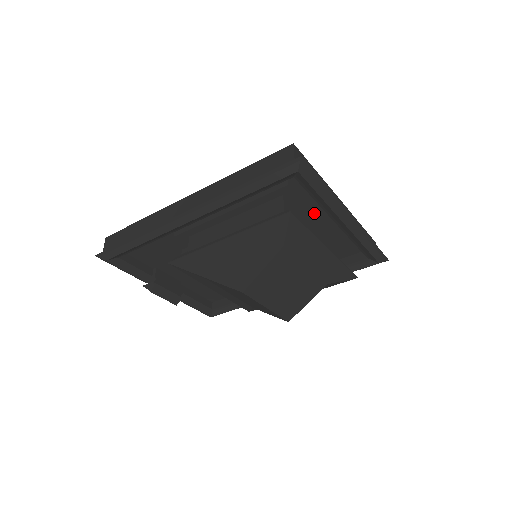
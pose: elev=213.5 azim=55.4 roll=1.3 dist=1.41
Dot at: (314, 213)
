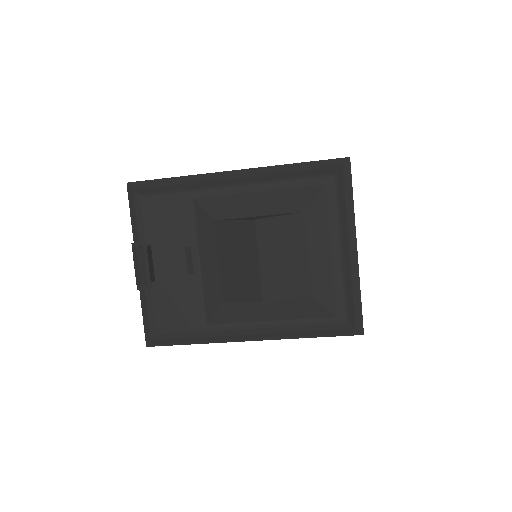
Dot at: occluded
